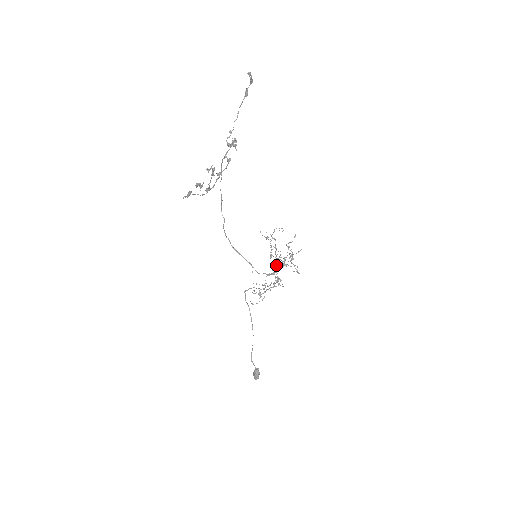
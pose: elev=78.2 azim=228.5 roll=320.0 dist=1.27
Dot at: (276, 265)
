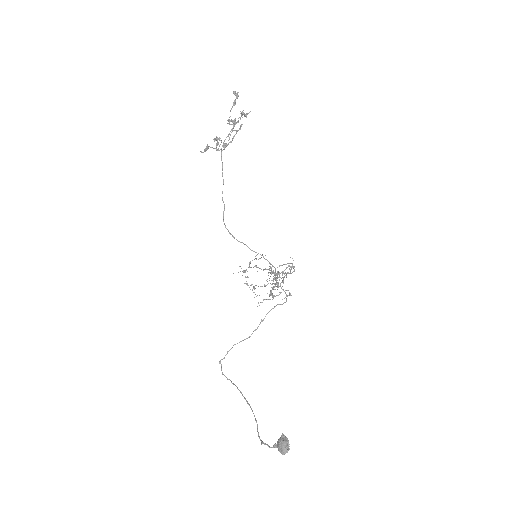
Dot at: occluded
